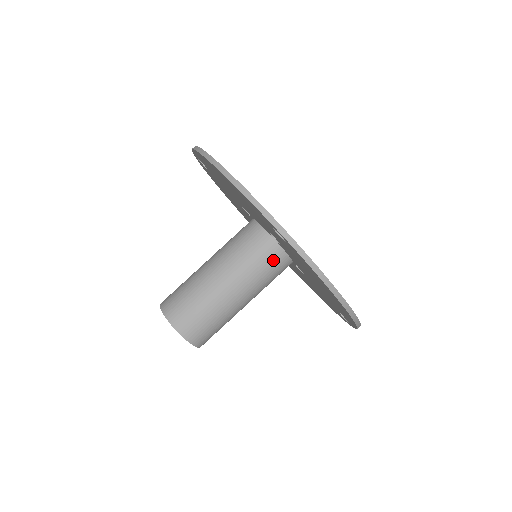
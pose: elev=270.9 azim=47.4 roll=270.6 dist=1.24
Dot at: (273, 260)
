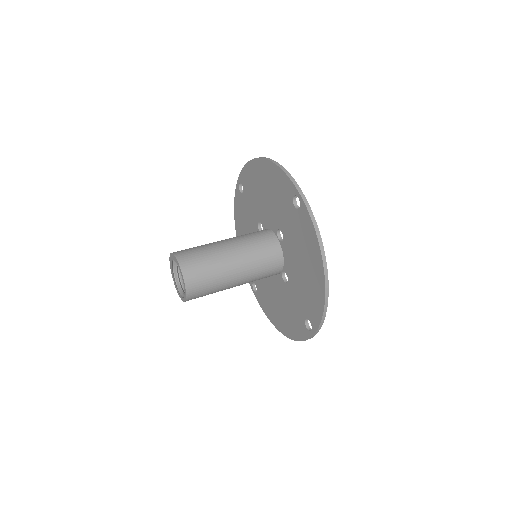
Dot at: (272, 253)
